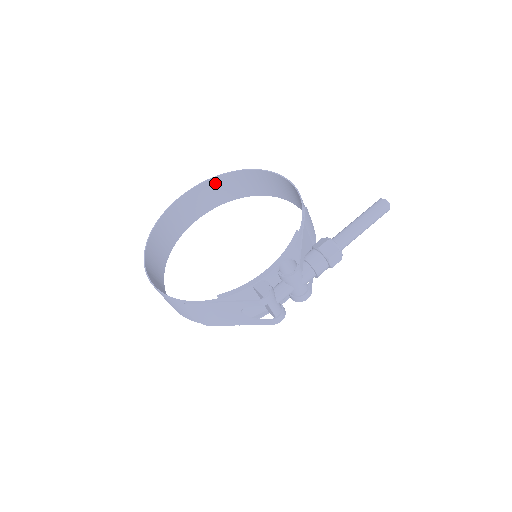
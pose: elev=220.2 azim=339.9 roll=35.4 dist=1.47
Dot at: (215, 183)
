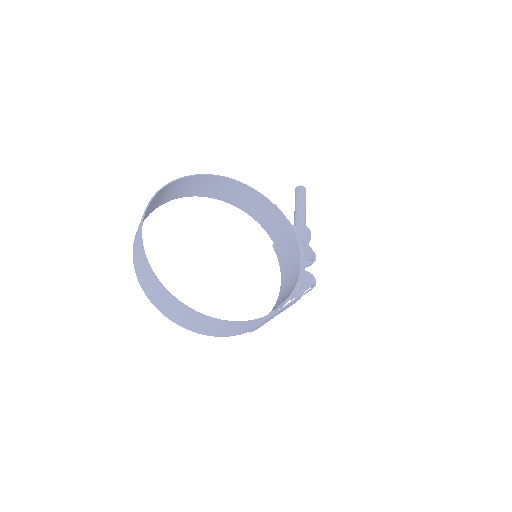
Dot at: (158, 195)
